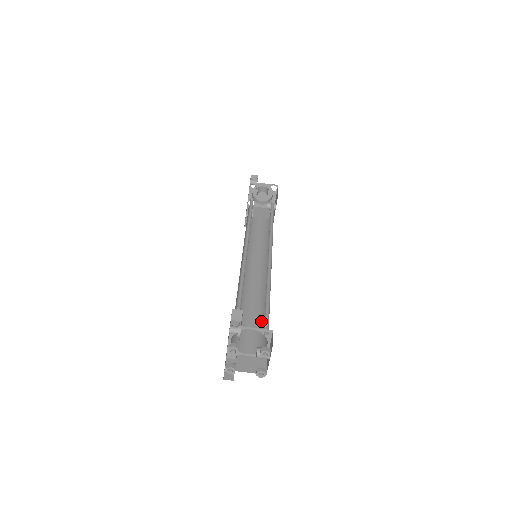
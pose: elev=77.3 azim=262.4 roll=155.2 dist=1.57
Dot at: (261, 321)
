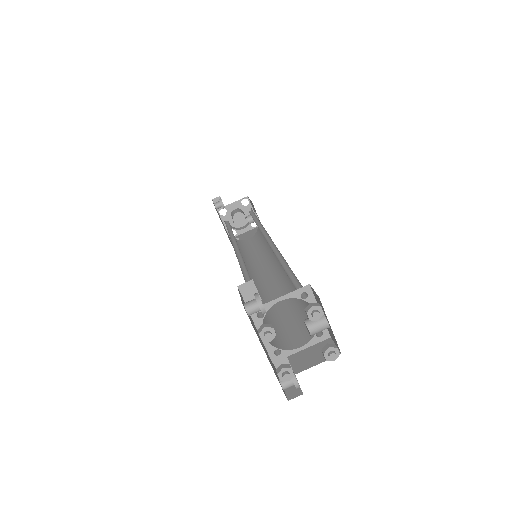
Dot at: (298, 306)
